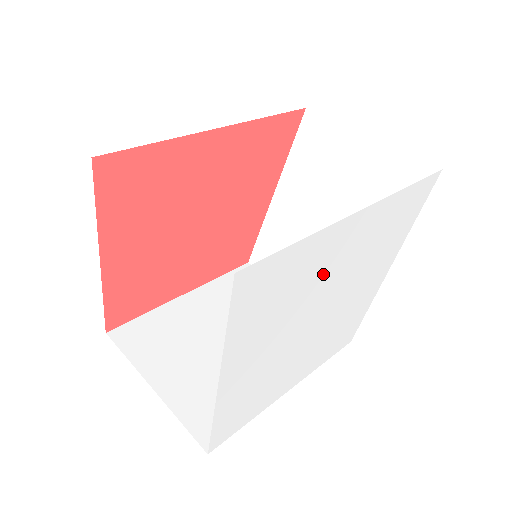
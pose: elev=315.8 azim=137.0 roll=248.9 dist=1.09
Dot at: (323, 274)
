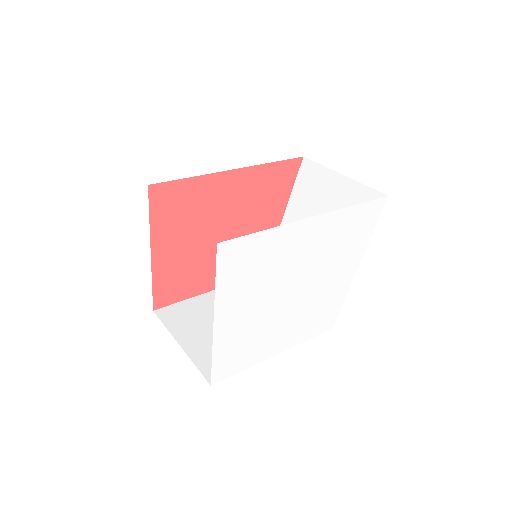
Dot at: (289, 260)
